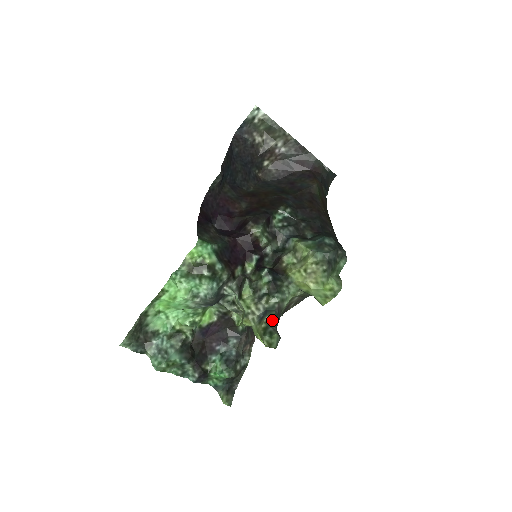
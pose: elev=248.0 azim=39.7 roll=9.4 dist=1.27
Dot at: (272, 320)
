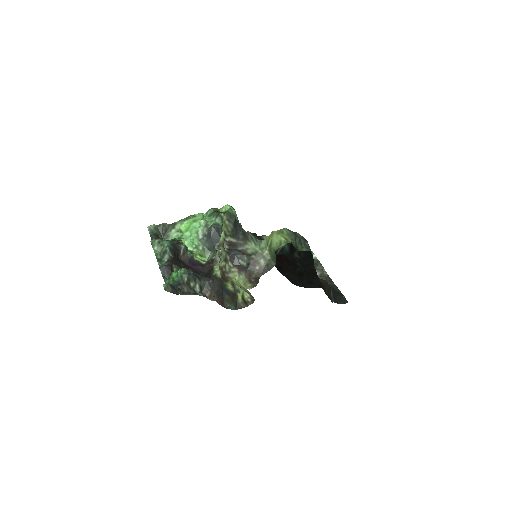
Dot at: (238, 222)
